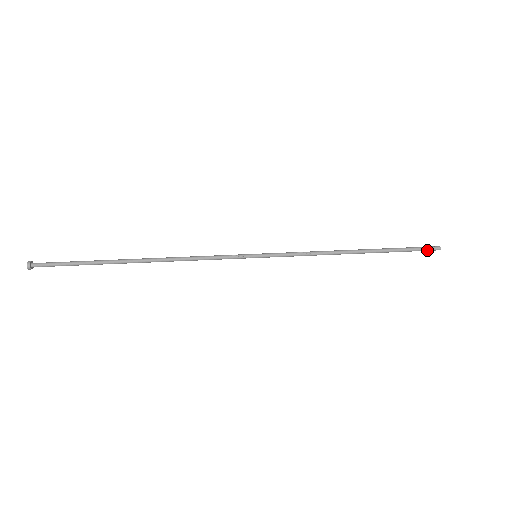
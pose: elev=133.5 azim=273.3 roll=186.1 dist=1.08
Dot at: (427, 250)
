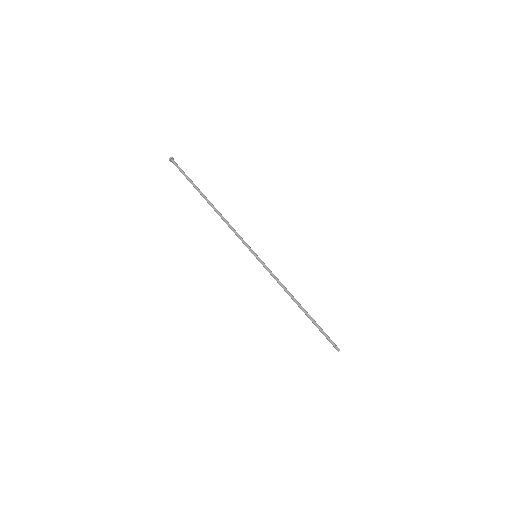
Dot at: (332, 344)
